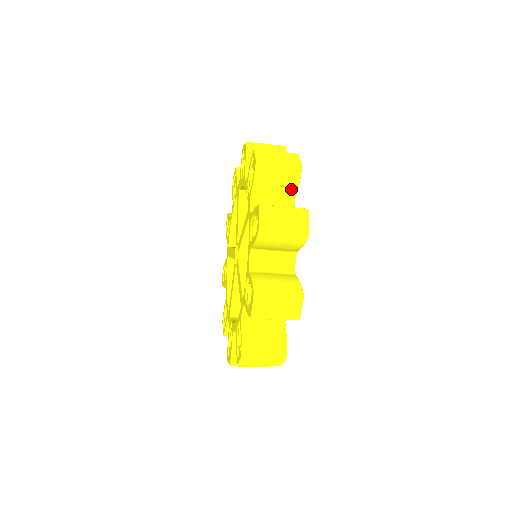
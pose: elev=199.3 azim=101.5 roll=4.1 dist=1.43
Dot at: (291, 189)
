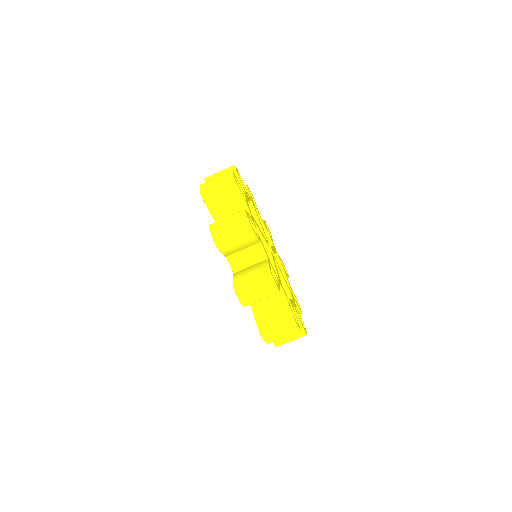
Dot at: occluded
